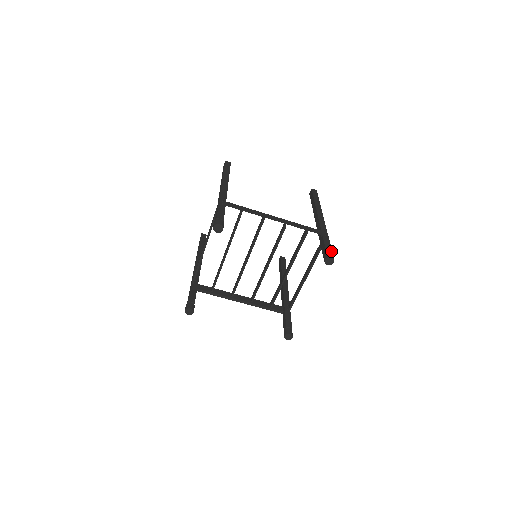
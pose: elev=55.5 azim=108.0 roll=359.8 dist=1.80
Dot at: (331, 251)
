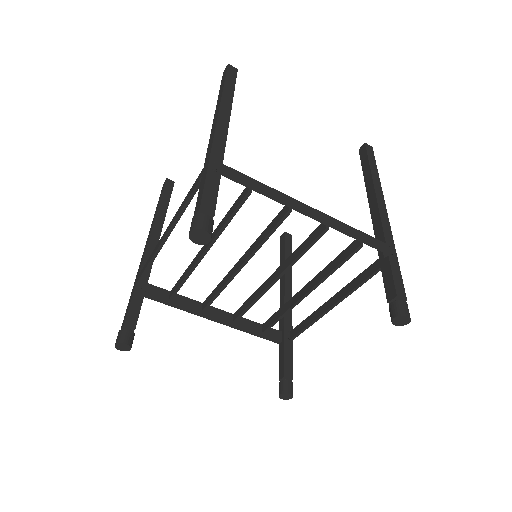
Dot at: (405, 297)
